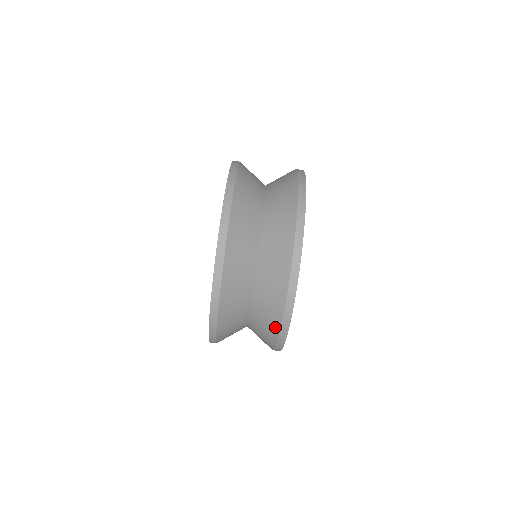
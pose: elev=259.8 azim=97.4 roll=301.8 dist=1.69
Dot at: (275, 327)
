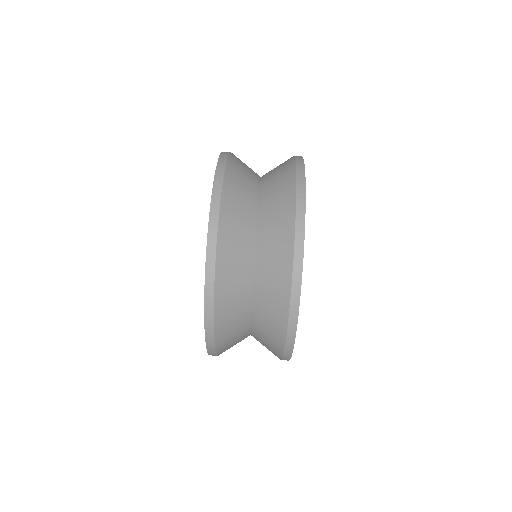
Dot at: (284, 298)
